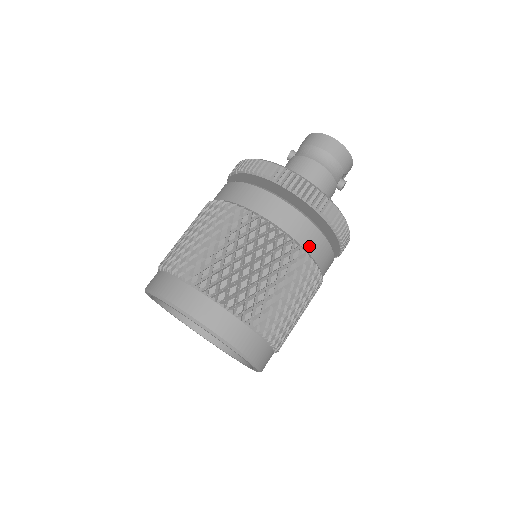
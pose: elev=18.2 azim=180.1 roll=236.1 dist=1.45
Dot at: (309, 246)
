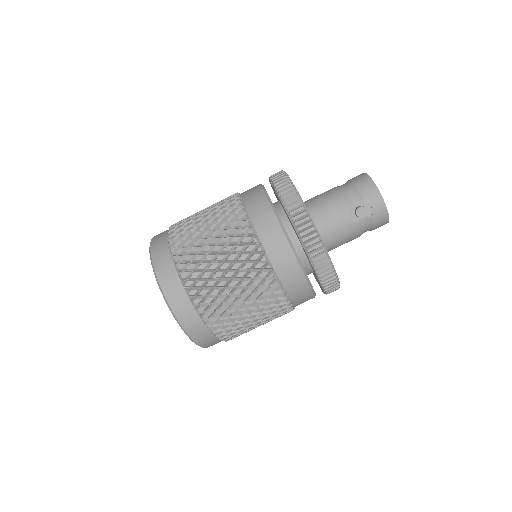
Dot at: (252, 210)
